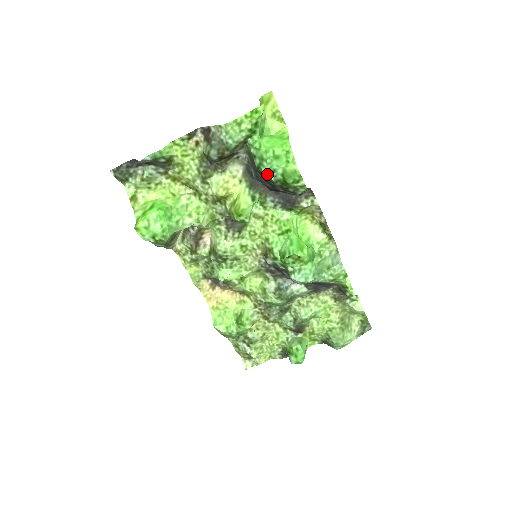
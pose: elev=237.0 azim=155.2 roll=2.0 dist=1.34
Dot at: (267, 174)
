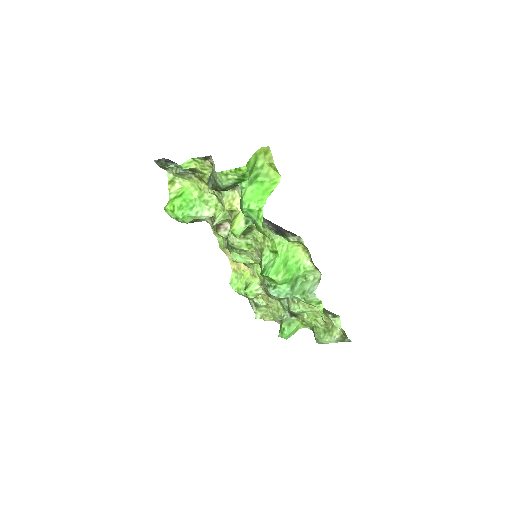
Dot at: (246, 217)
